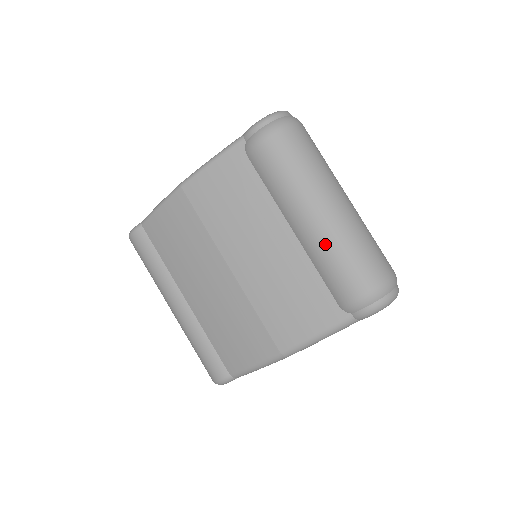
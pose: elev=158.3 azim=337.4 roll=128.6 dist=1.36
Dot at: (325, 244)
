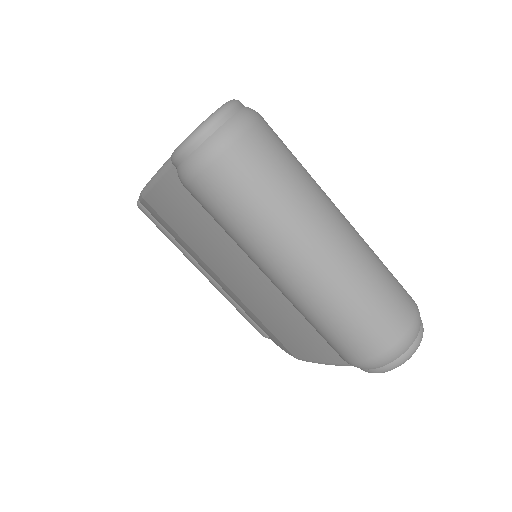
Dot at: (301, 308)
